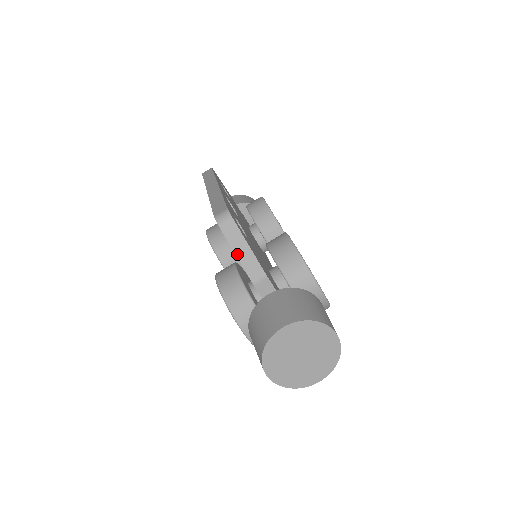
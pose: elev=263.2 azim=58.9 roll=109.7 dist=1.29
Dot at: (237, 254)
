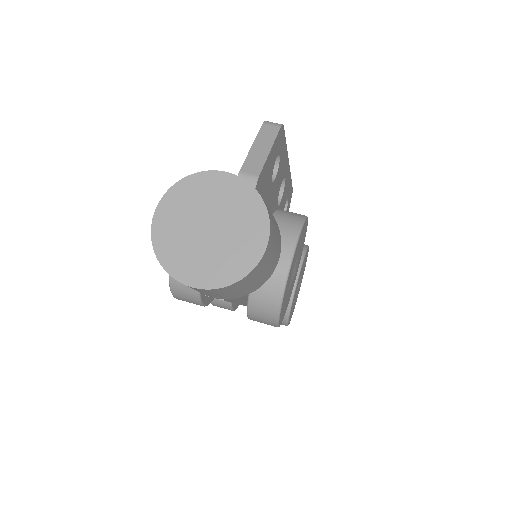
Dot at: (253, 148)
